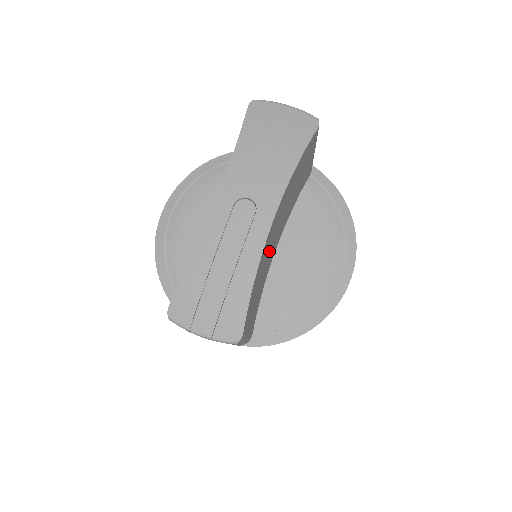
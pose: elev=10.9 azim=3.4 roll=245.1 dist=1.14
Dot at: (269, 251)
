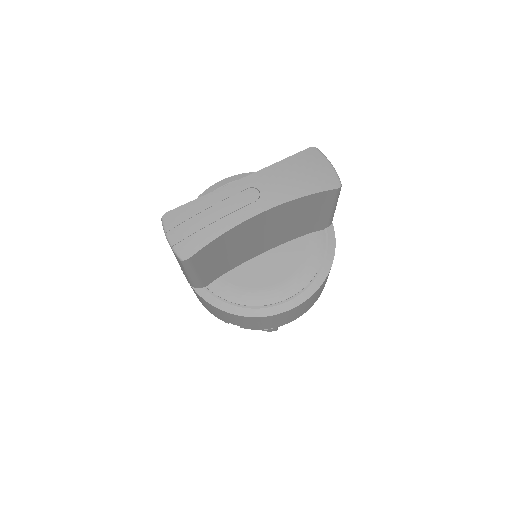
Dot at: (252, 239)
